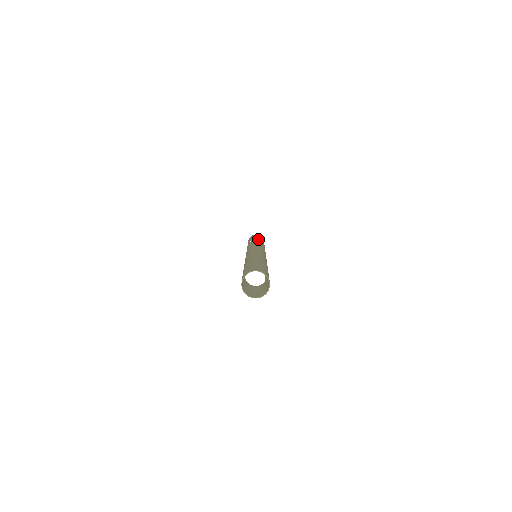
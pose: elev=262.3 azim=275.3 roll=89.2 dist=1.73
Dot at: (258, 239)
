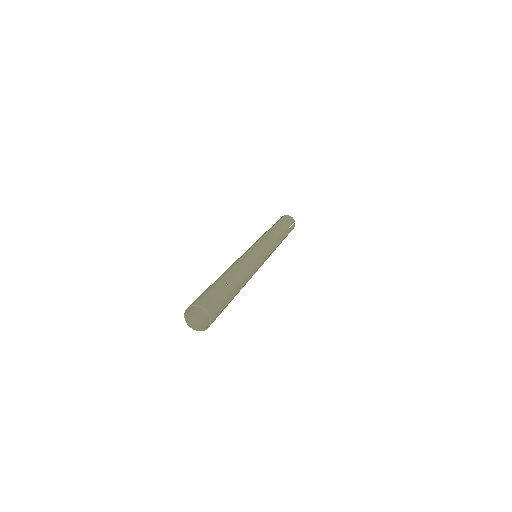
Dot at: (281, 229)
